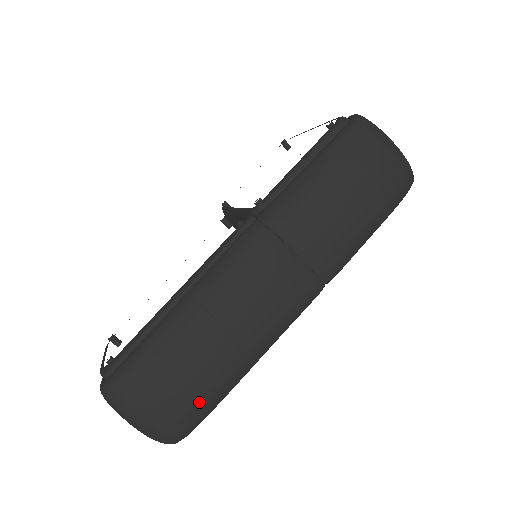
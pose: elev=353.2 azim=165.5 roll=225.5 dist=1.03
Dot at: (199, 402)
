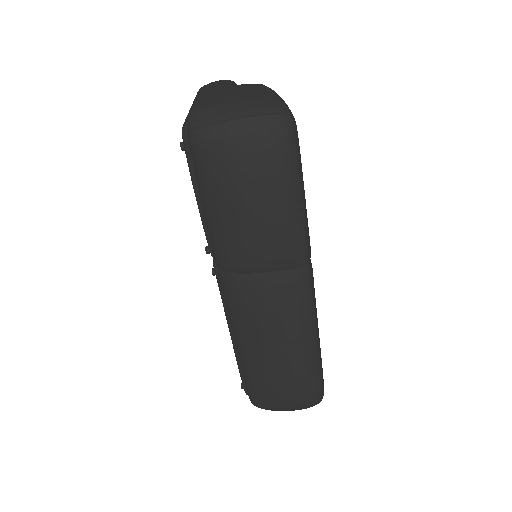
Dot at: (306, 386)
